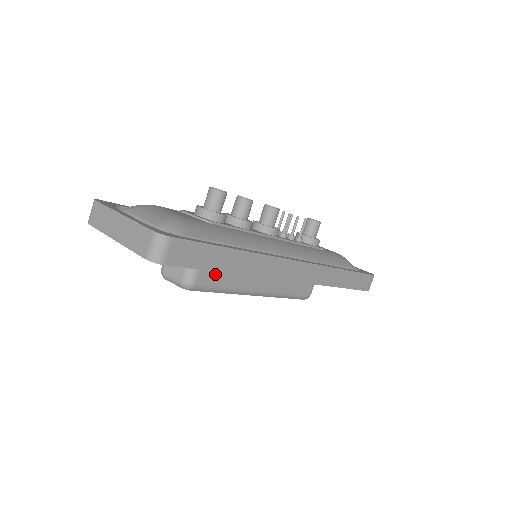
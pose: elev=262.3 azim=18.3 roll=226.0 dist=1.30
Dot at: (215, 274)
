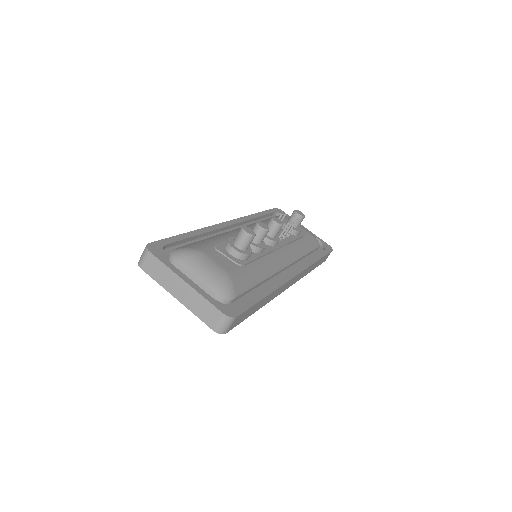
Dot at: occluded
